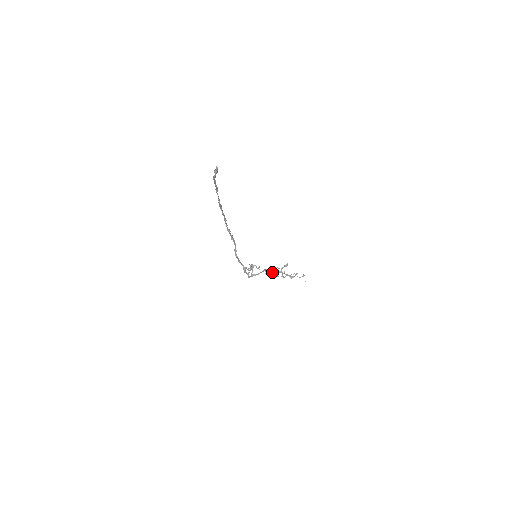
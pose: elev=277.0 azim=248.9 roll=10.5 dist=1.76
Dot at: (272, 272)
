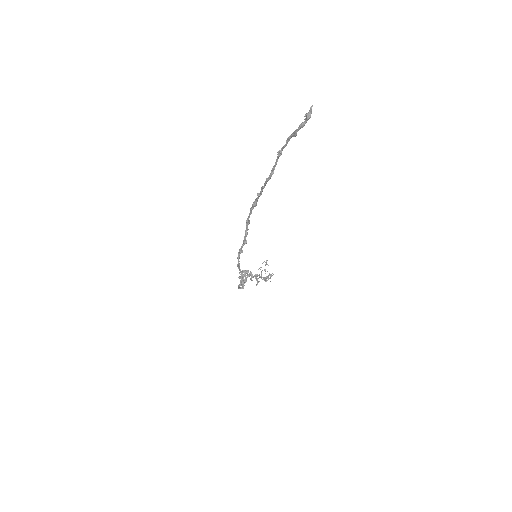
Dot at: (255, 276)
